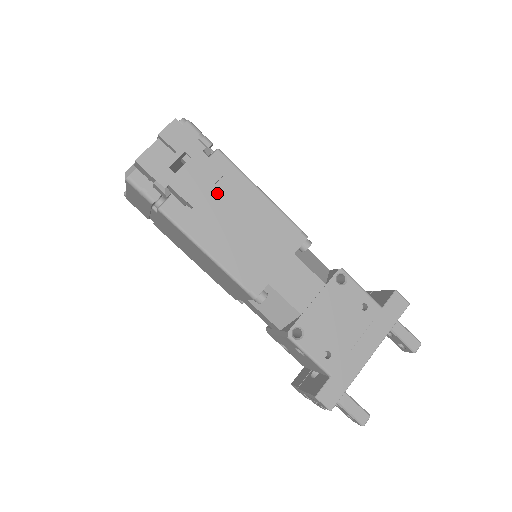
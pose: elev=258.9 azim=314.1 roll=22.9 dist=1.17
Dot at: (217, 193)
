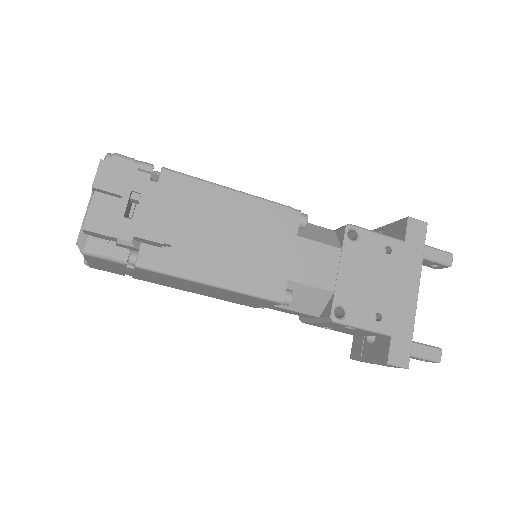
Dot at: (187, 216)
